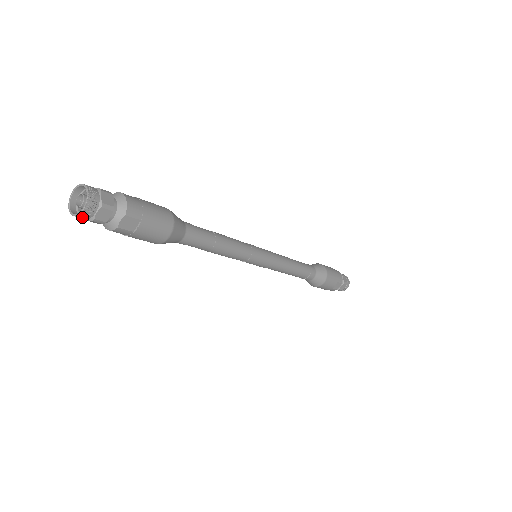
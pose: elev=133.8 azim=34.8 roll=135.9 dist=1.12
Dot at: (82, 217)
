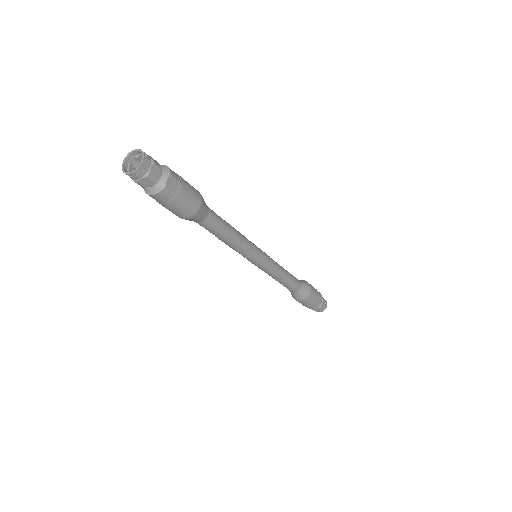
Dot at: (139, 173)
